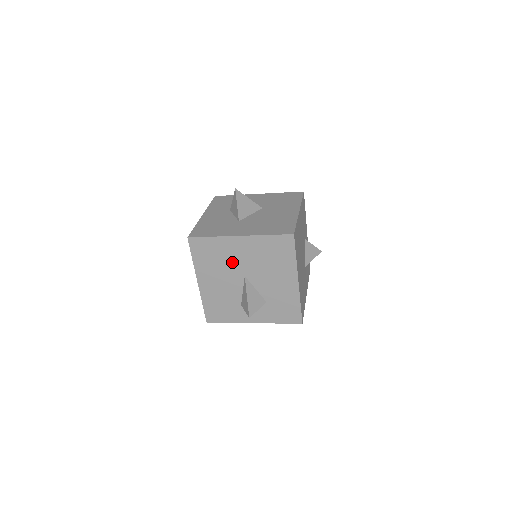
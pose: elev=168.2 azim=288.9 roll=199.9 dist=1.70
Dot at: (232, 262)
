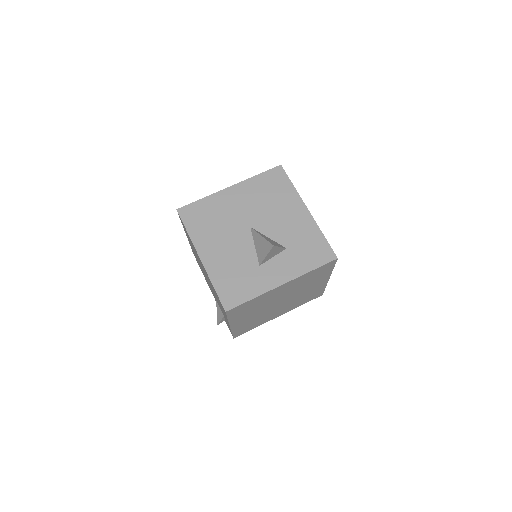
Dot at: (231, 217)
